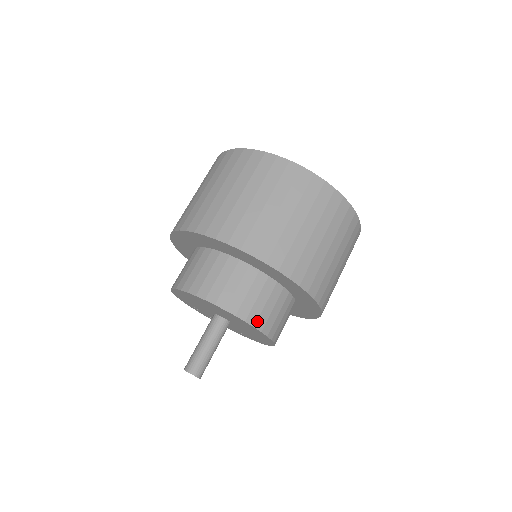
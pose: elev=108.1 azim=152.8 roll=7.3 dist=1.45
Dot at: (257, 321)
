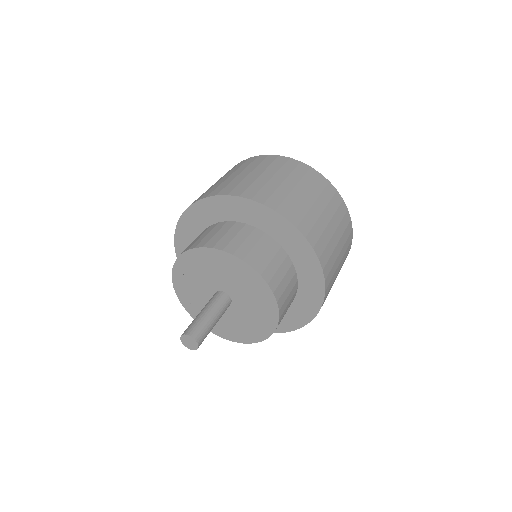
Dot at: (282, 315)
